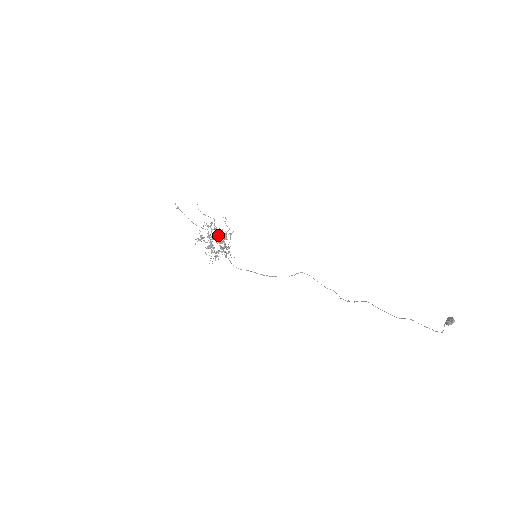
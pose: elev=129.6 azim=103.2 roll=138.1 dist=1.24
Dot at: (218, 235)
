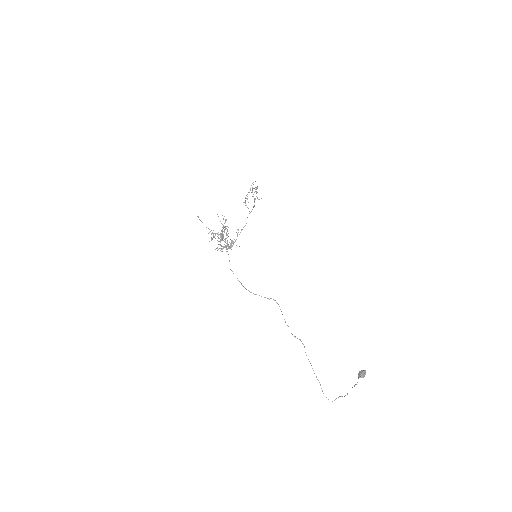
Dot at: (227, 241)
